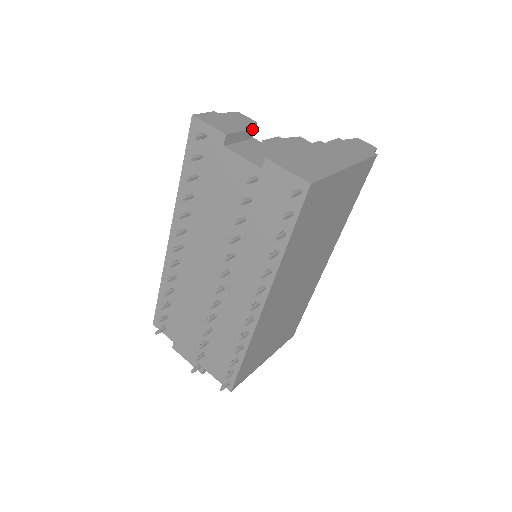
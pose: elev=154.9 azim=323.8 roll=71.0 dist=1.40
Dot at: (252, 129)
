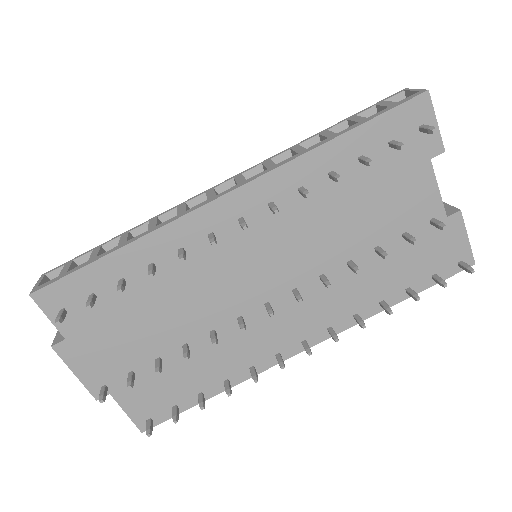
Dot at: occluded
